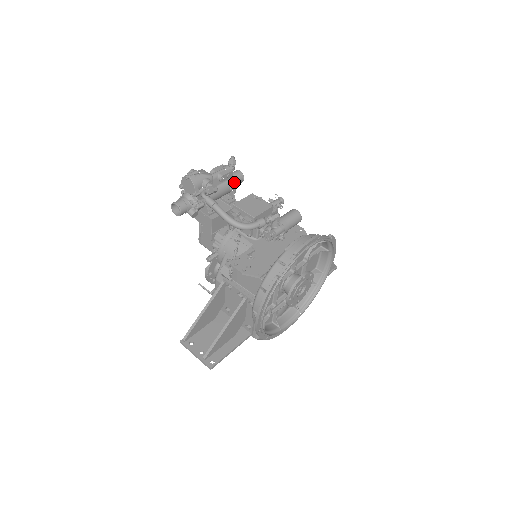
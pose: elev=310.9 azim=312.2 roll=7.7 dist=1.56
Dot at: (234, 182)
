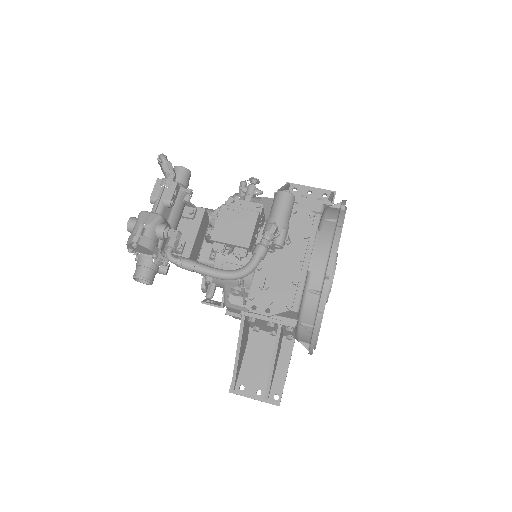
Dot at: (185, 192)
